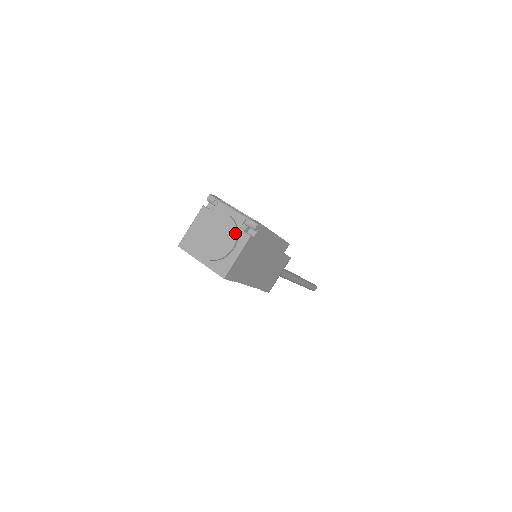
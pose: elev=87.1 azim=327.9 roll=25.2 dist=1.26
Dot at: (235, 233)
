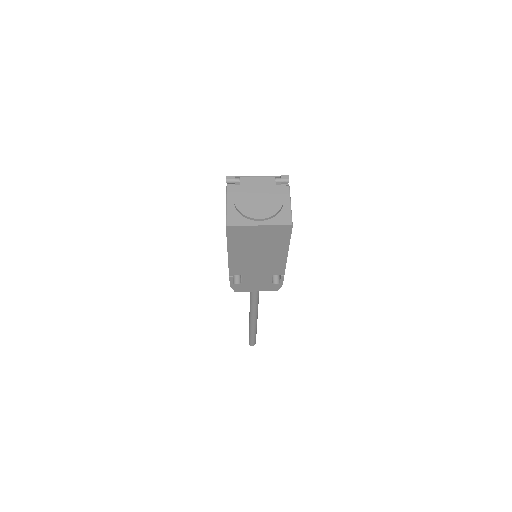
Dot at: (276, 188)
